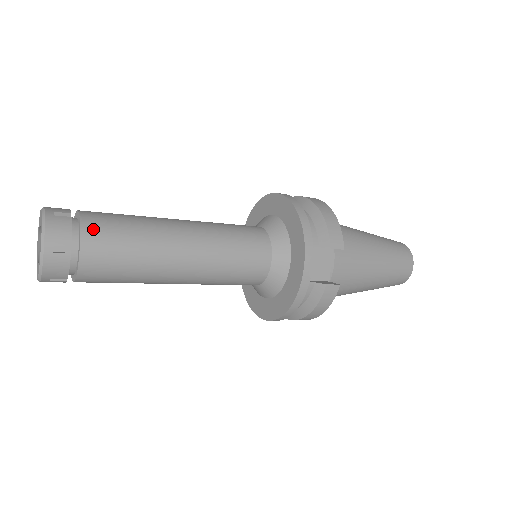
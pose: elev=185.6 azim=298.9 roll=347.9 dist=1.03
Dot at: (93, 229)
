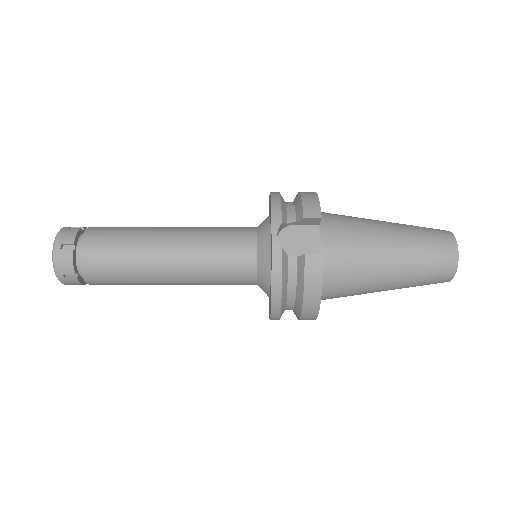
Dot at: (93, 232)
